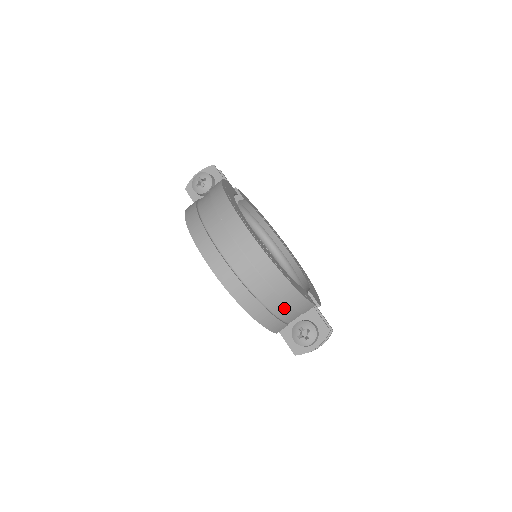
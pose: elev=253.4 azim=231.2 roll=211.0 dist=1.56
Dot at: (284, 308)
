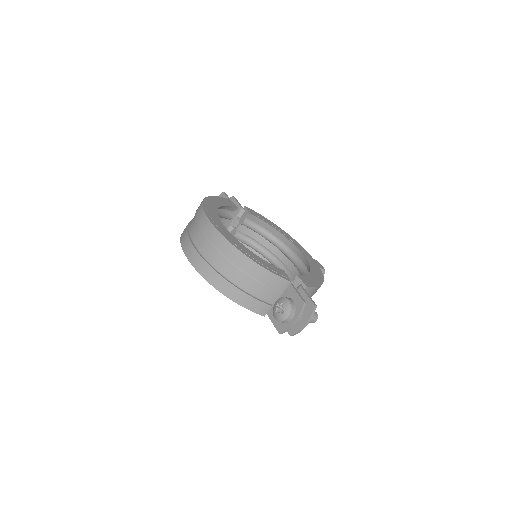
Dot at: (255, 285)
